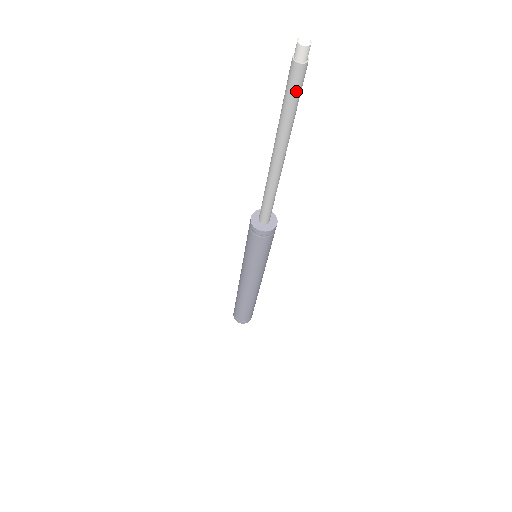
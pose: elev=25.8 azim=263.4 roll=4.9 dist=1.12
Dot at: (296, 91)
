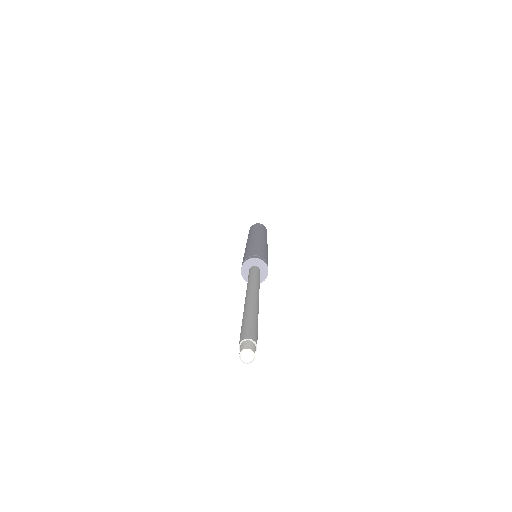
Dot at: occluded
